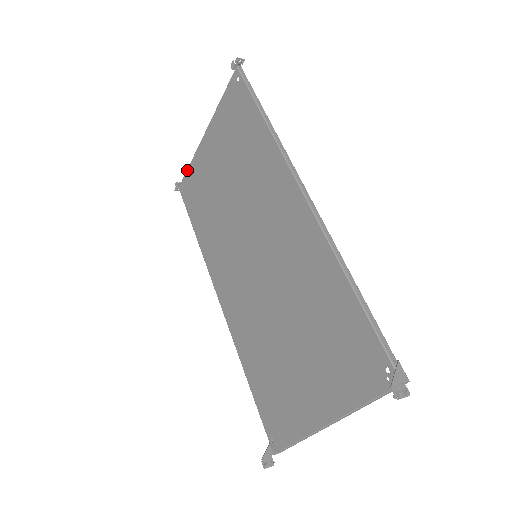
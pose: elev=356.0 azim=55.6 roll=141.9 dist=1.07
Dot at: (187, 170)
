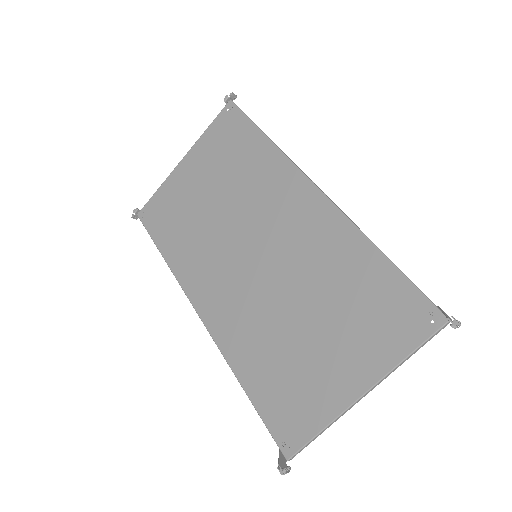
Dot at: (153, 195)
